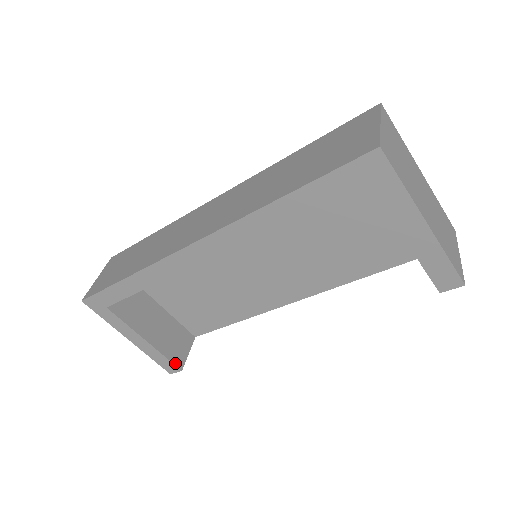
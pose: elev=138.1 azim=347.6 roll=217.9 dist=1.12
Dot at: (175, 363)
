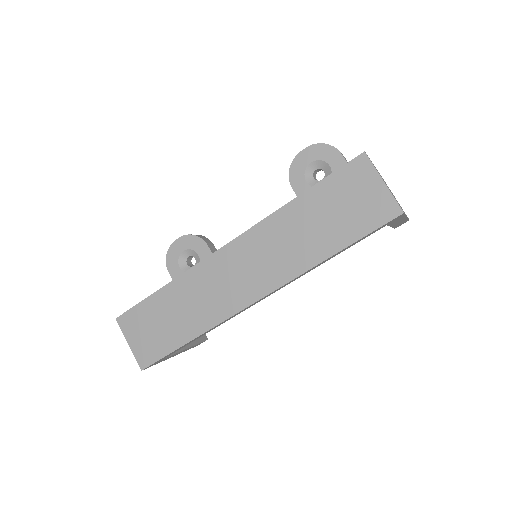
Dot at: (203, 340)
